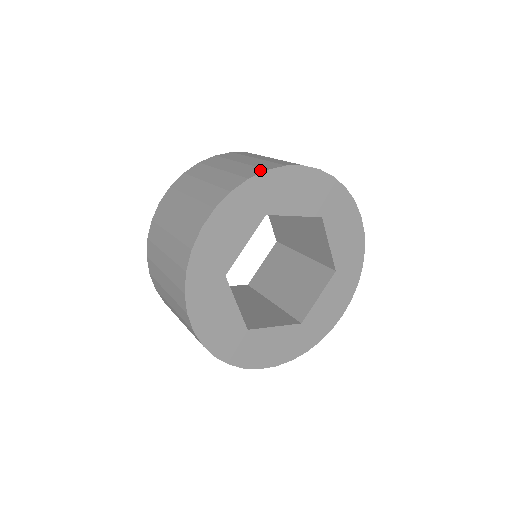
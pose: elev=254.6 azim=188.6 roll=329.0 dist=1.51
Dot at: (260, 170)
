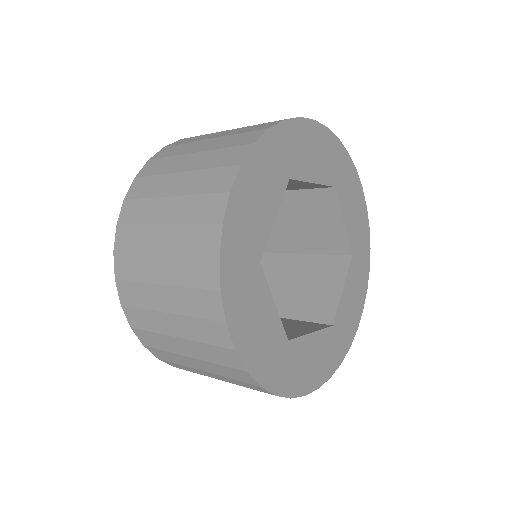
Dot at: (275, 122)
